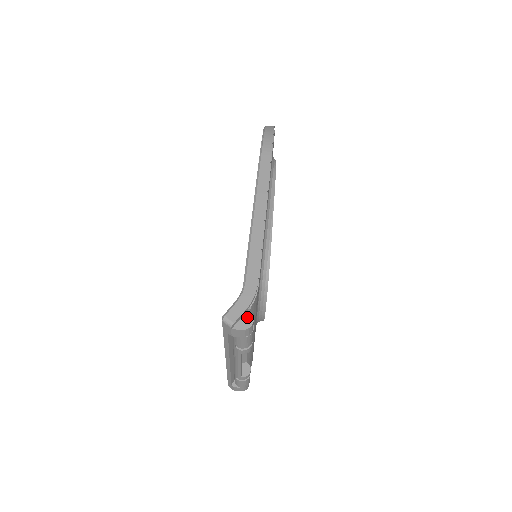
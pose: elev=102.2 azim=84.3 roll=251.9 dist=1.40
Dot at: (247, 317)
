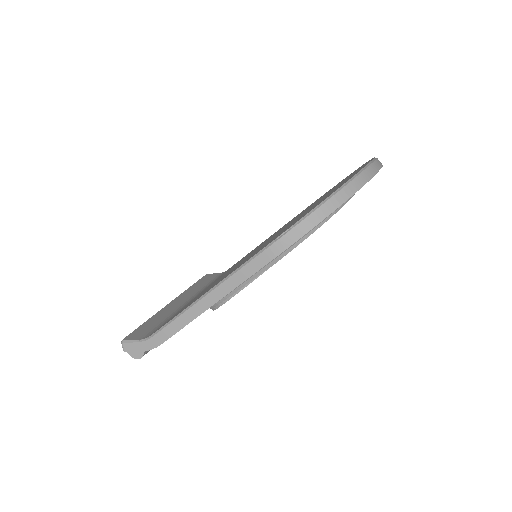
Dot at: (139, 353)
